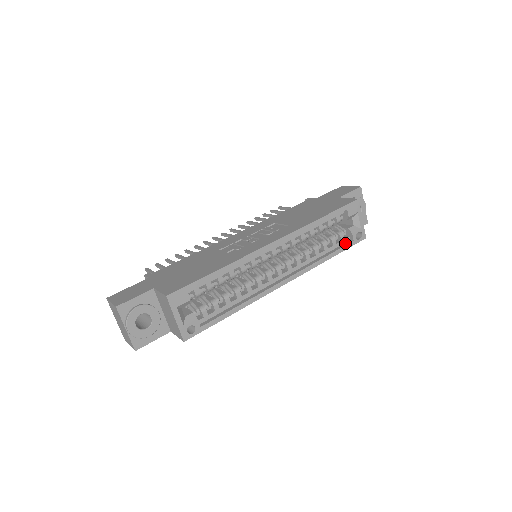
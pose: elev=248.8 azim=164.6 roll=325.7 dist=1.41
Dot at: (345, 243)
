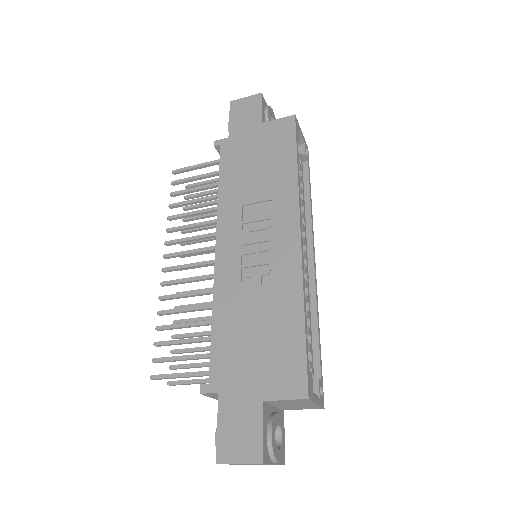
Dot at: (304, 170)
